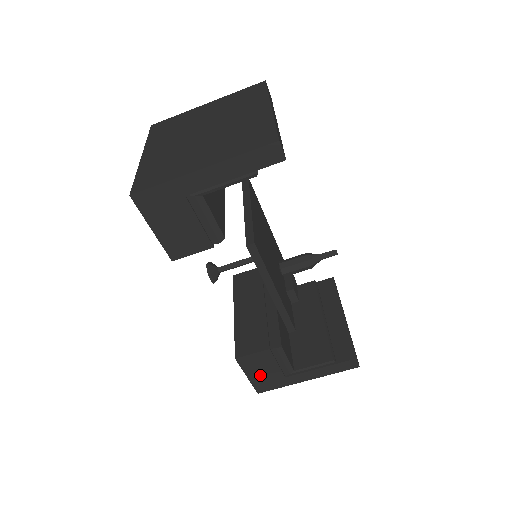
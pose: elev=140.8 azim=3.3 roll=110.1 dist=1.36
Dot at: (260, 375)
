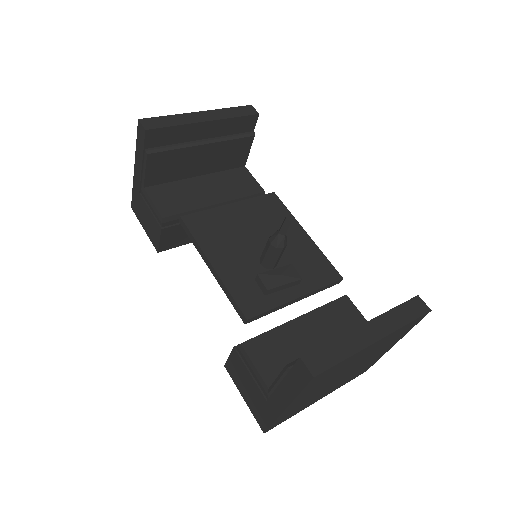
Dot at: (250, 396)
